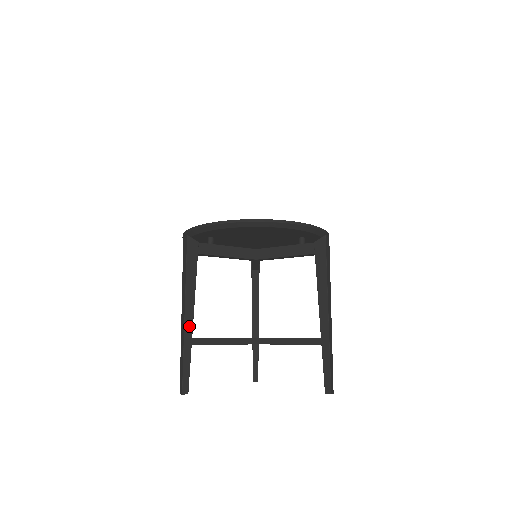
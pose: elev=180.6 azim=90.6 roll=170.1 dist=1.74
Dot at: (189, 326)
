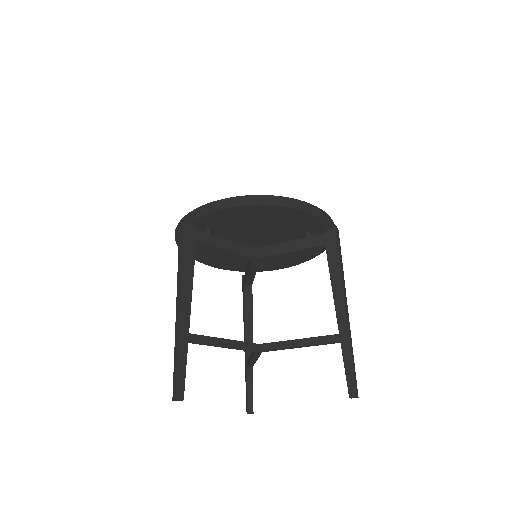
Dot at: (186, 318)
